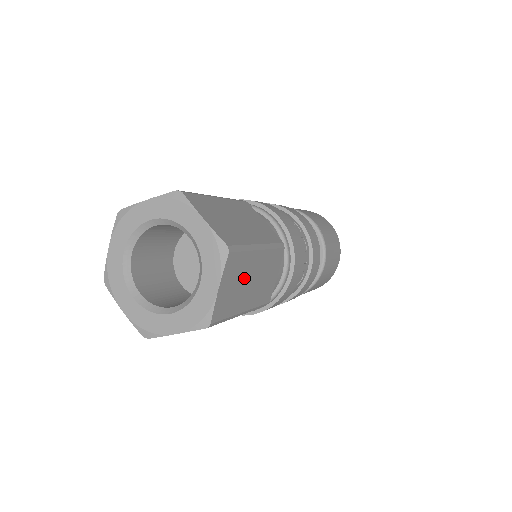
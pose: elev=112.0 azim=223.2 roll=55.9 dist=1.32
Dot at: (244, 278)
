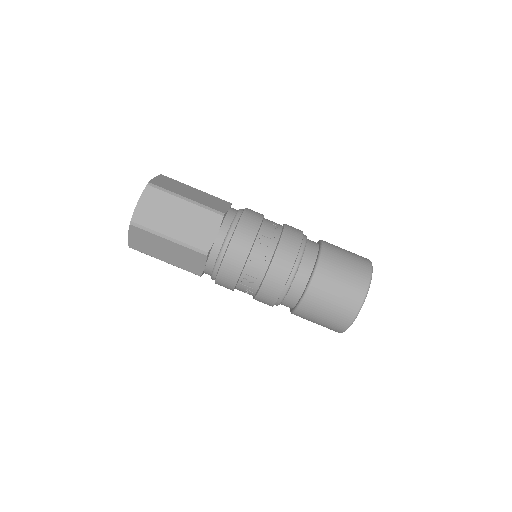
Dot at: (167, 211)
